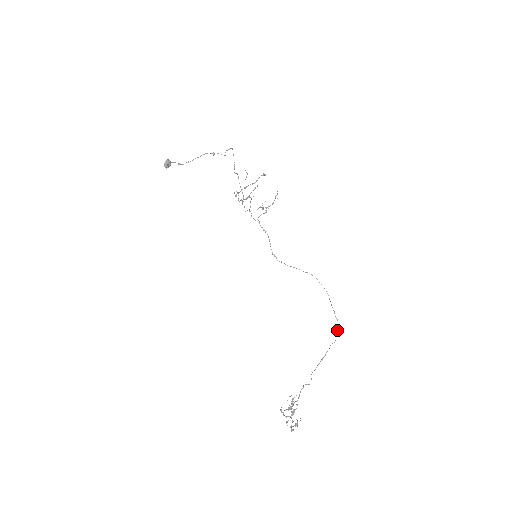
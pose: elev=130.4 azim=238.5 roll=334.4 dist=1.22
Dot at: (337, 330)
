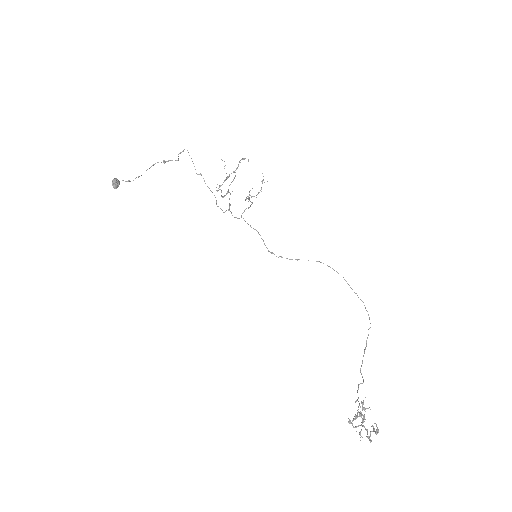
Dot at: occluded
